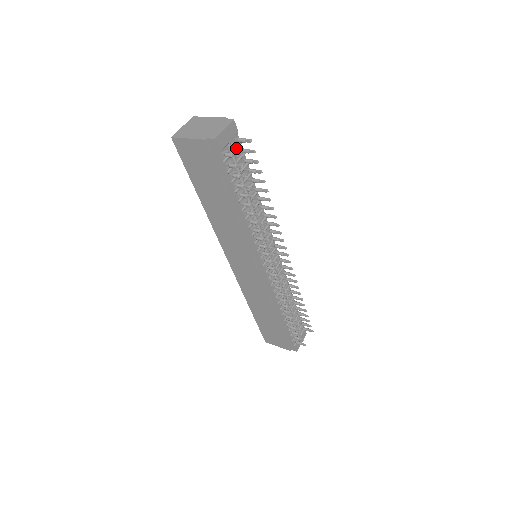
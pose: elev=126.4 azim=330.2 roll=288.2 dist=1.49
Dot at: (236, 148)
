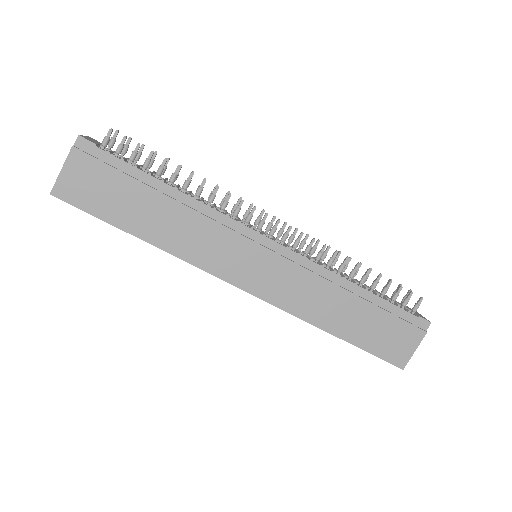
Dot at: (113, 151)
